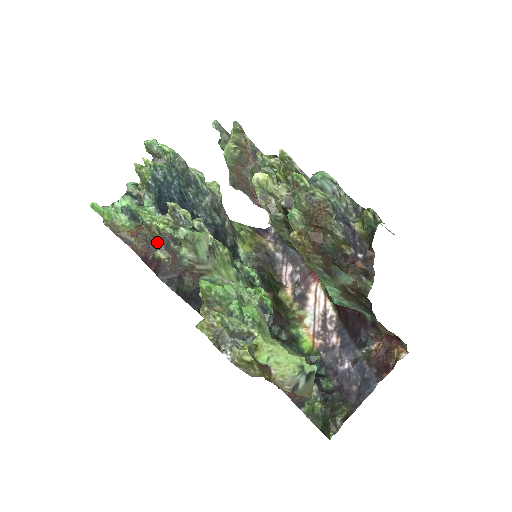
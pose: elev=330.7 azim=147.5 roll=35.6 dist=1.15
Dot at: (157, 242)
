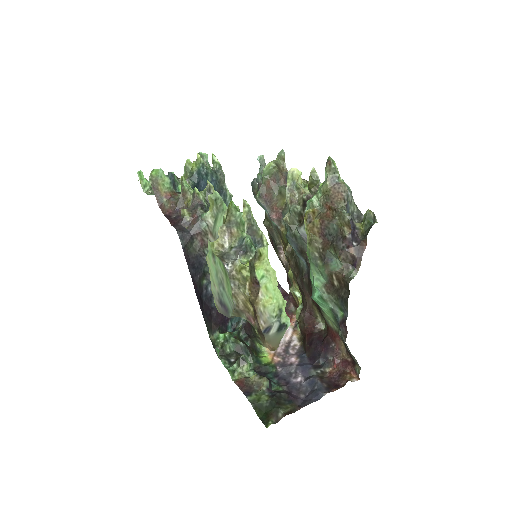
Dot at: (184, 208)
